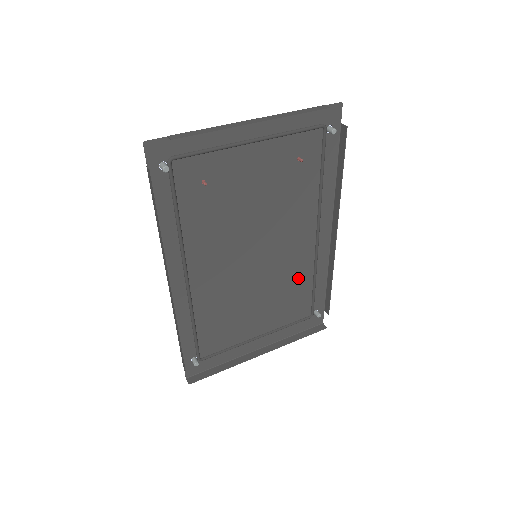
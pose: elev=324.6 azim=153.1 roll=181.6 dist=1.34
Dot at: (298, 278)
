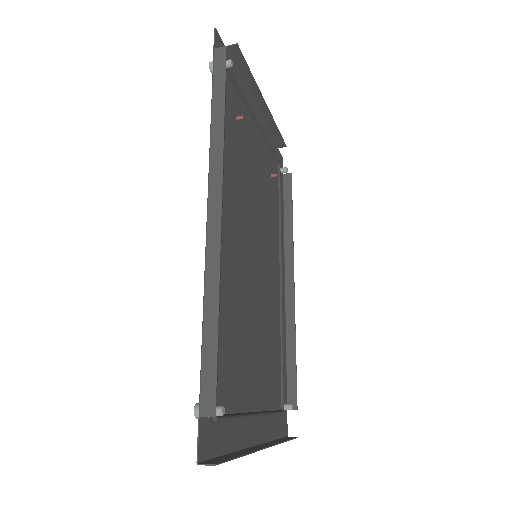
Dot at: (274, 329)
